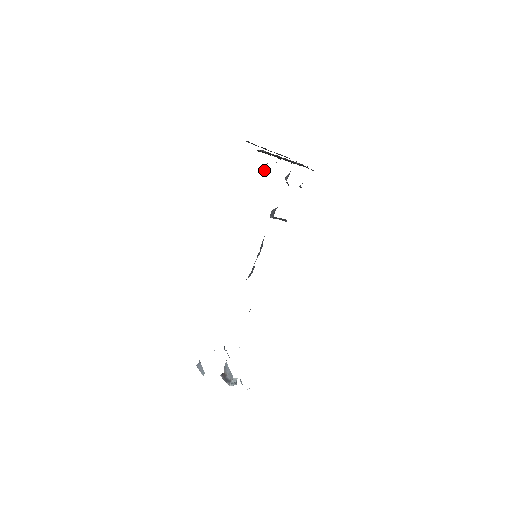
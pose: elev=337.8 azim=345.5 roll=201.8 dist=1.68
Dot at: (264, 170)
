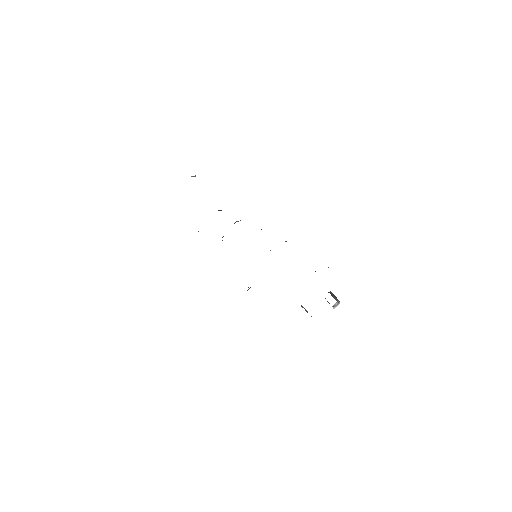
Dot at: occluded
